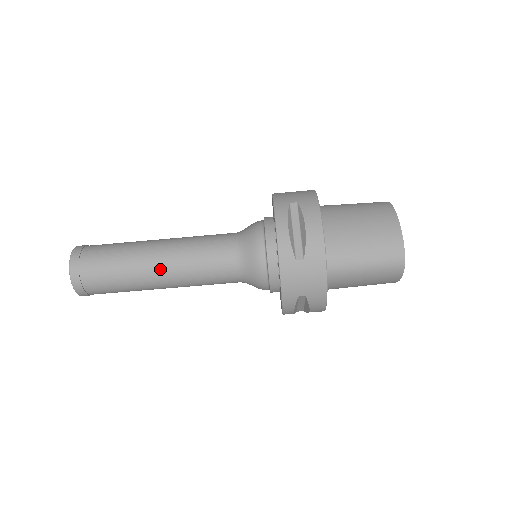
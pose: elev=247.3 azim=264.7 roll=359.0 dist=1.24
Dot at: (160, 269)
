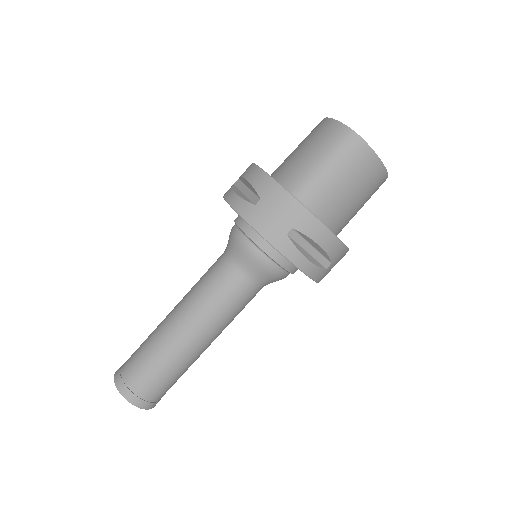
Dot at: (179, 324)
